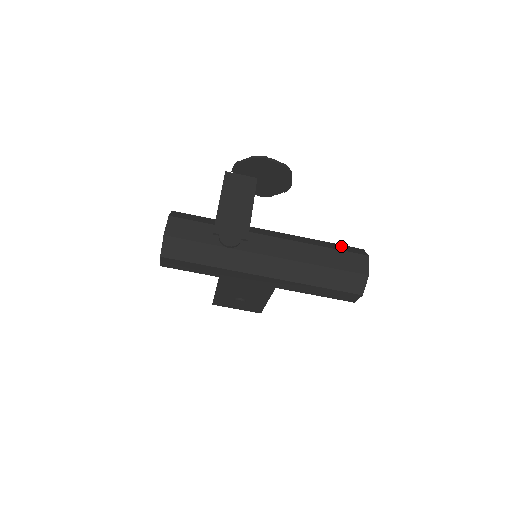
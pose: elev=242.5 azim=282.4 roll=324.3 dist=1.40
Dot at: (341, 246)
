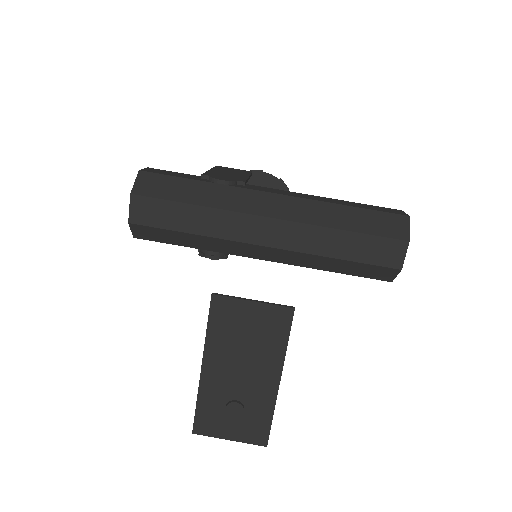
Dot at: occluded
